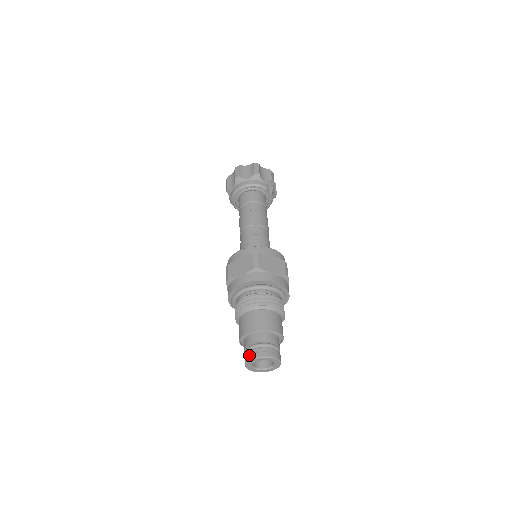
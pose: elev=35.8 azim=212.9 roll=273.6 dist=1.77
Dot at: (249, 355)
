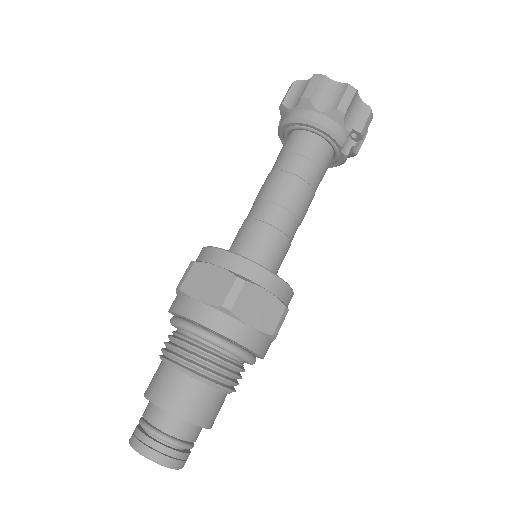
Dot at: (137, 439)
